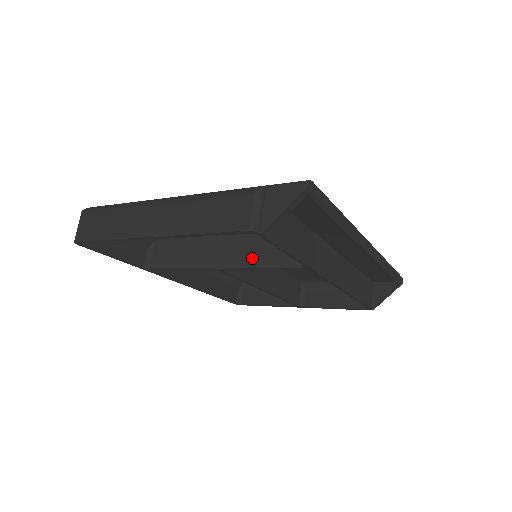
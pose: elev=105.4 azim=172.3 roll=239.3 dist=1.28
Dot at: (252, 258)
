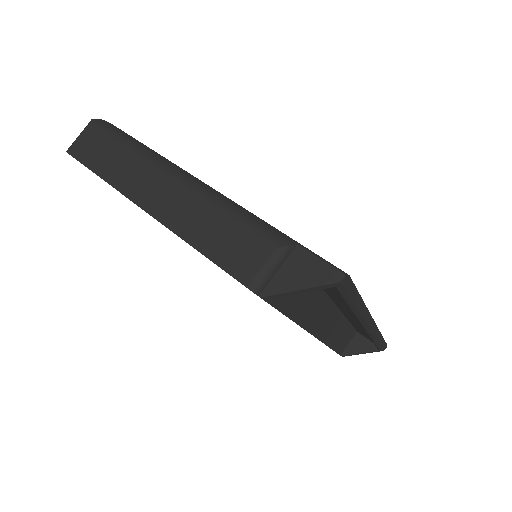
Dot at: occluded
